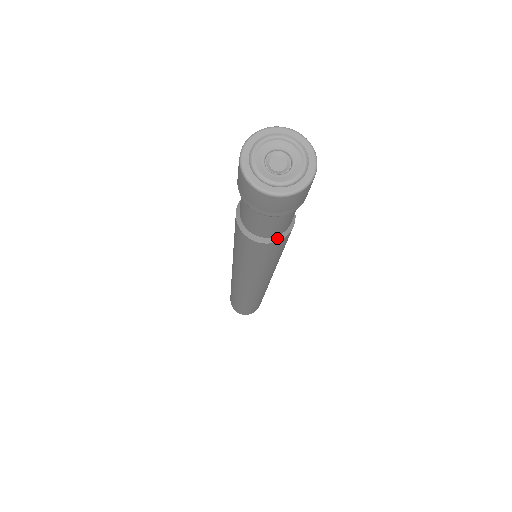
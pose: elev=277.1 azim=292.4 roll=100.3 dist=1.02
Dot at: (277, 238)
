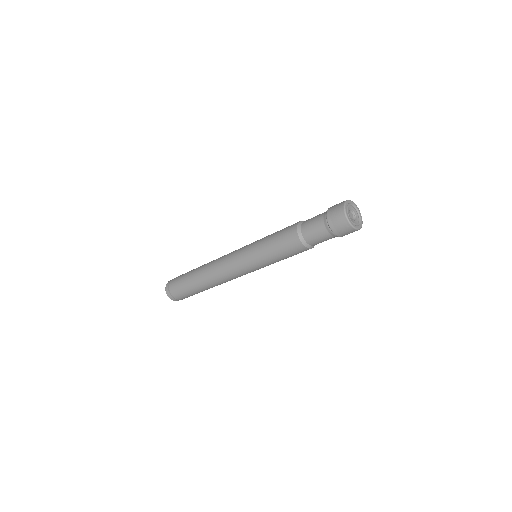
Dot at: (305, 243)
